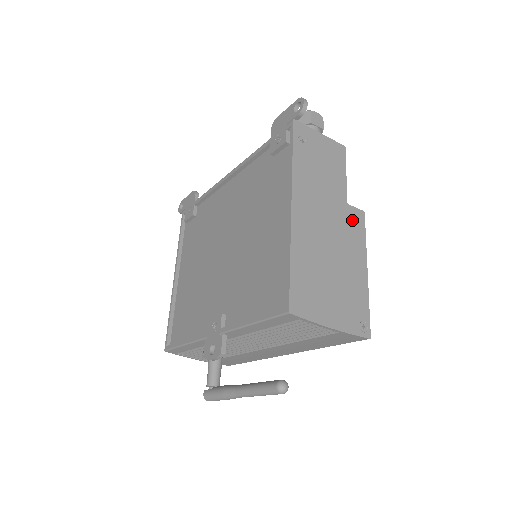
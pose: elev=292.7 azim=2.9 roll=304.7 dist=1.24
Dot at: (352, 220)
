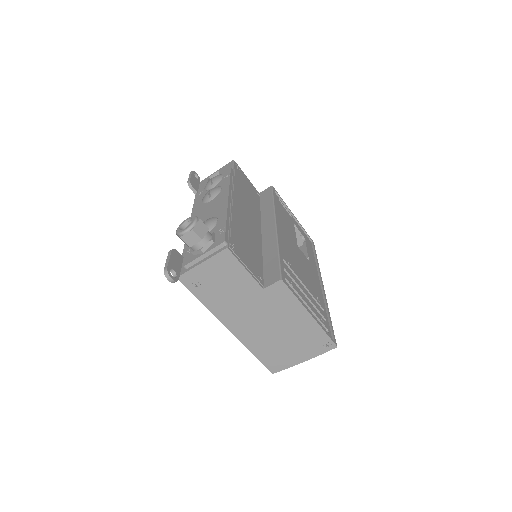
Dot at: (275, 296)
